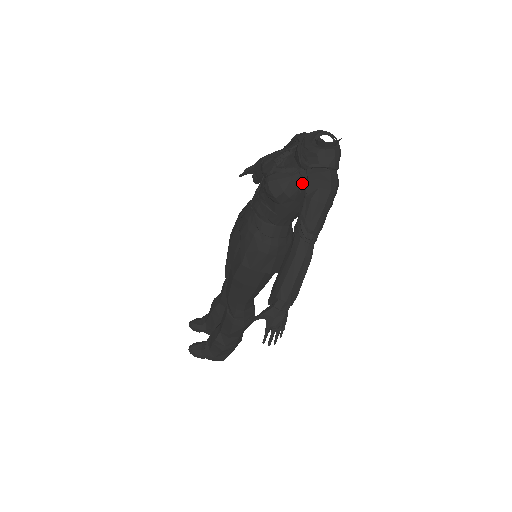
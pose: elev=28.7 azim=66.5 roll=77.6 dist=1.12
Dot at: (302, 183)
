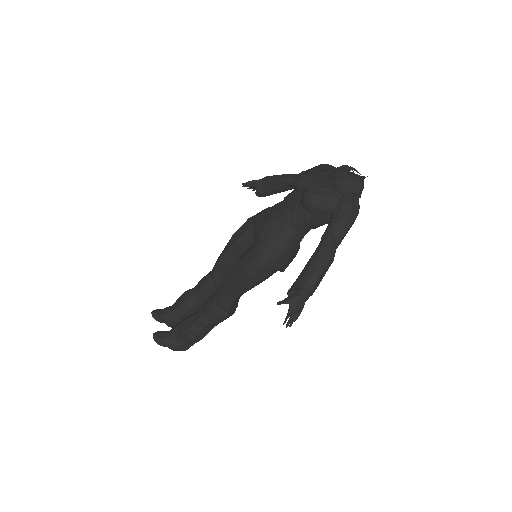
Dot at: (337, 201)
